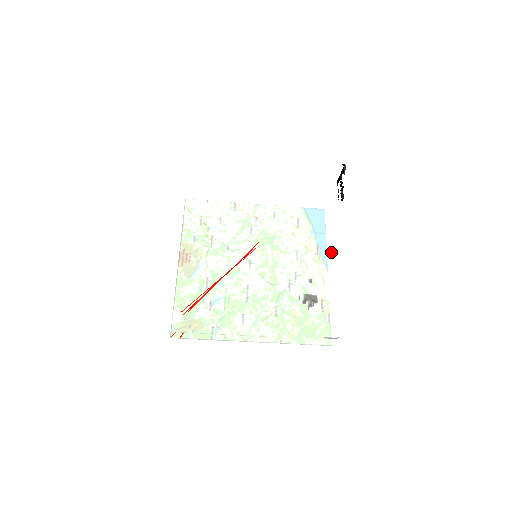
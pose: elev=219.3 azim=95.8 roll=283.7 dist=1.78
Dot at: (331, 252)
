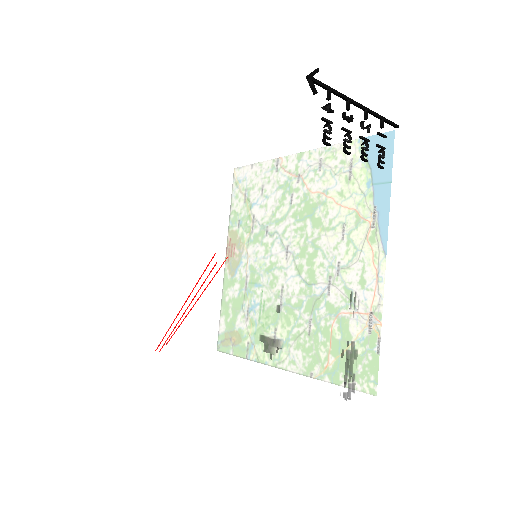
Dot at: (310, 254)
